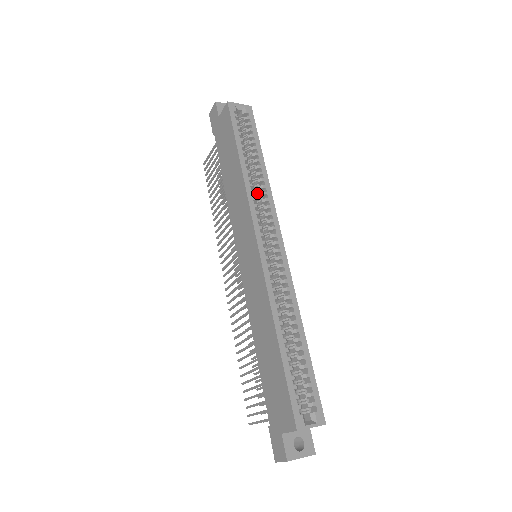
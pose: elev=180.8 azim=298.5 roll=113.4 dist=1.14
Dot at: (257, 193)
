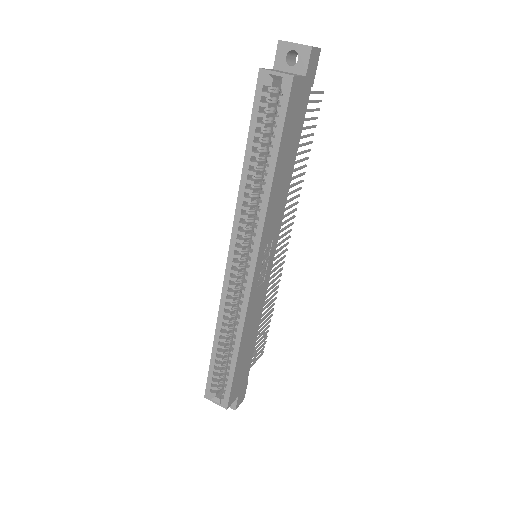
Dot at: occluded
